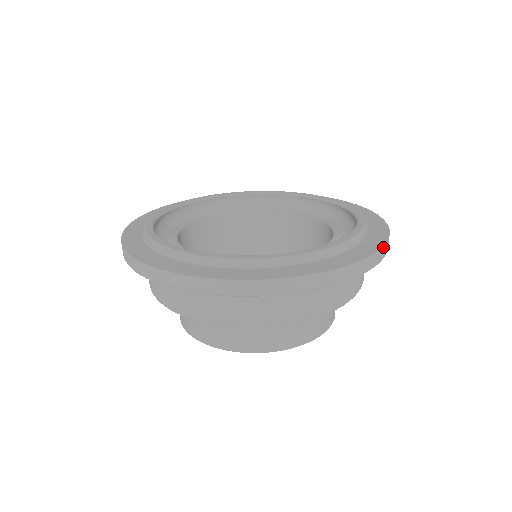
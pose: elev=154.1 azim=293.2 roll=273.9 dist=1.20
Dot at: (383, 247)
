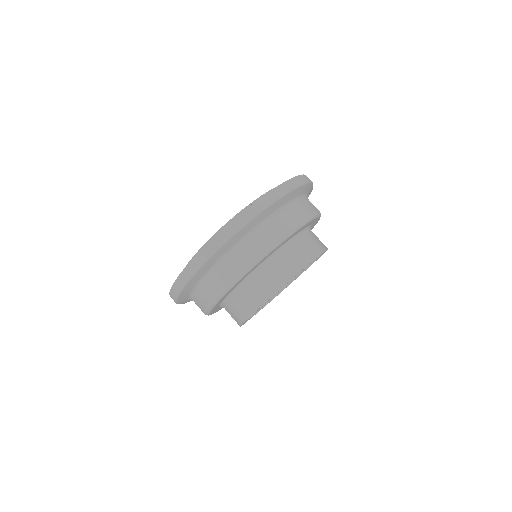
Dot at: occluded
